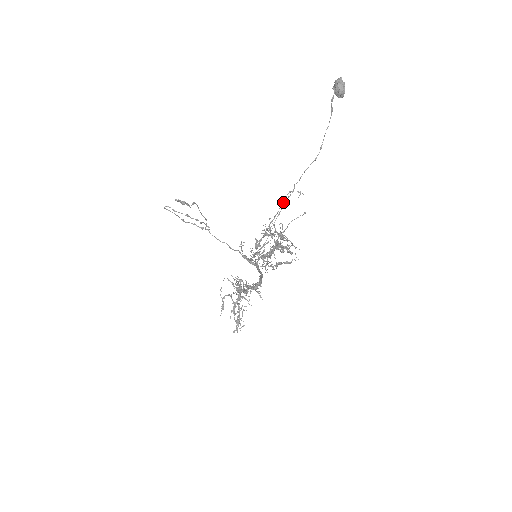
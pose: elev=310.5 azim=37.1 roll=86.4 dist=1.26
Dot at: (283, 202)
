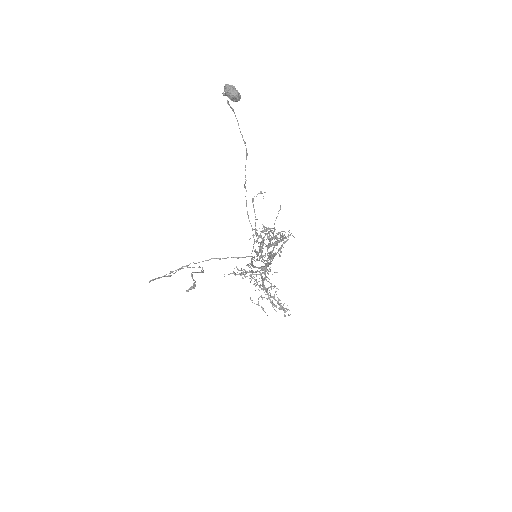
Dot at: (254, 211)
